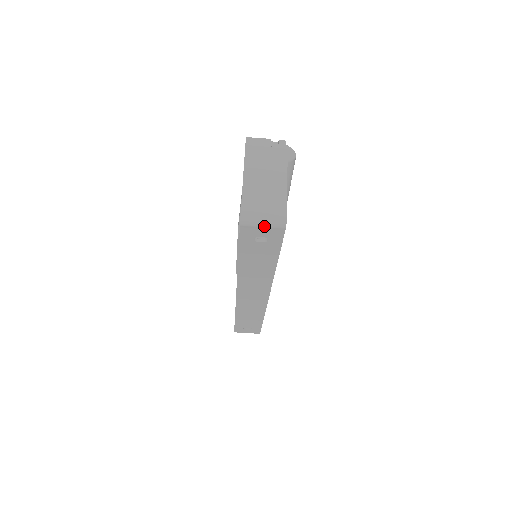
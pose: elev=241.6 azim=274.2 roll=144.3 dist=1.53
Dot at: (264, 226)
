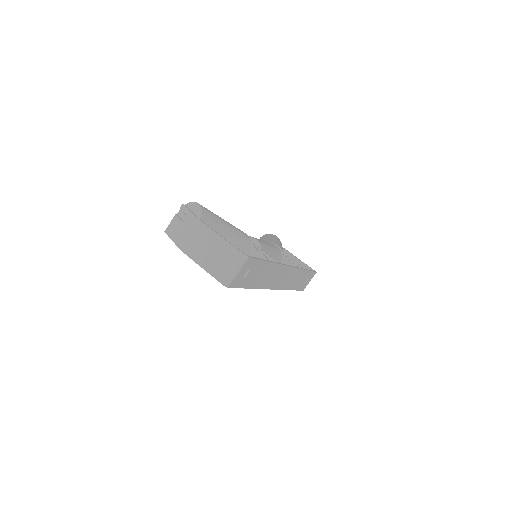
Dot at: (238, 272)
